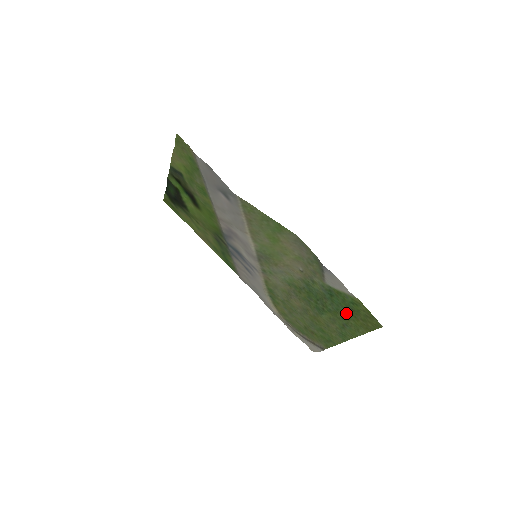
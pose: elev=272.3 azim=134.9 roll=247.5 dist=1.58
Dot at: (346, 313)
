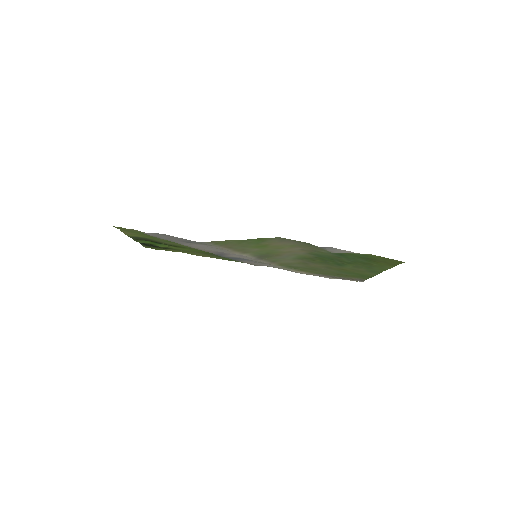
Dot at: (365, 261)
